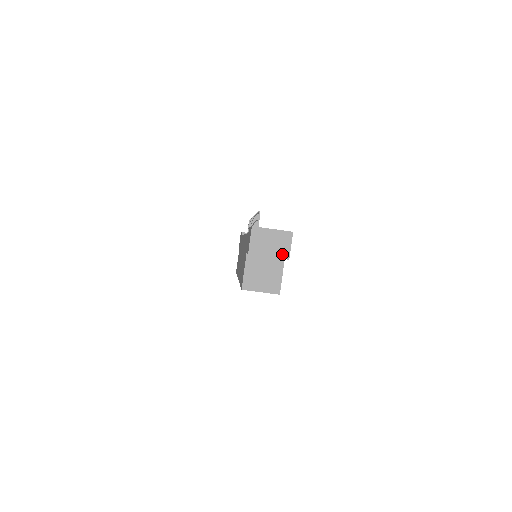
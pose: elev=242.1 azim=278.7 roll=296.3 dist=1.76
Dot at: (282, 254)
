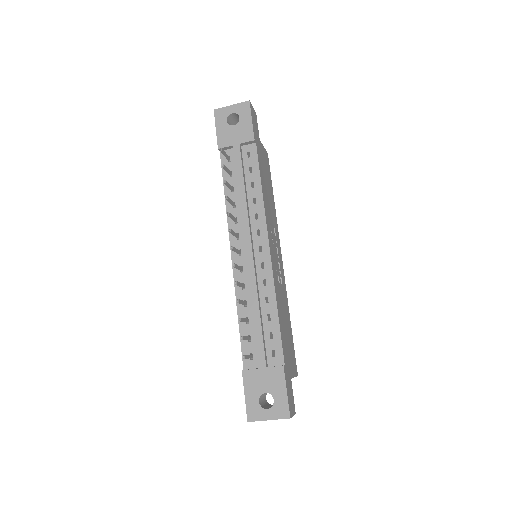
Dot at: occluded
